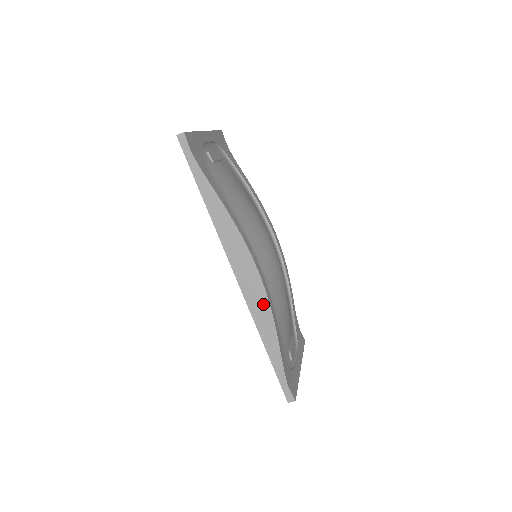
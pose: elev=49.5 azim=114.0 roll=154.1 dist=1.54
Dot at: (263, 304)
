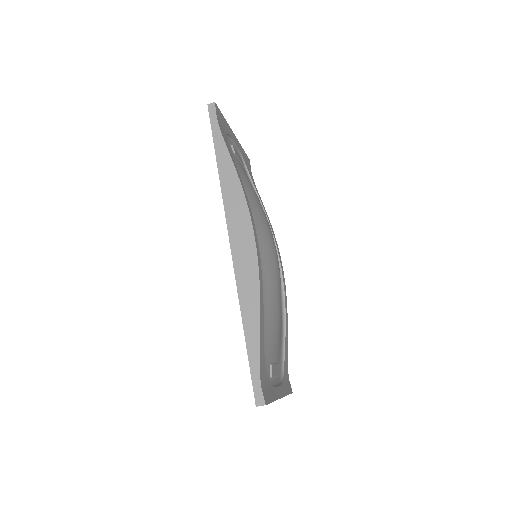
Dot at: (252, 273)
